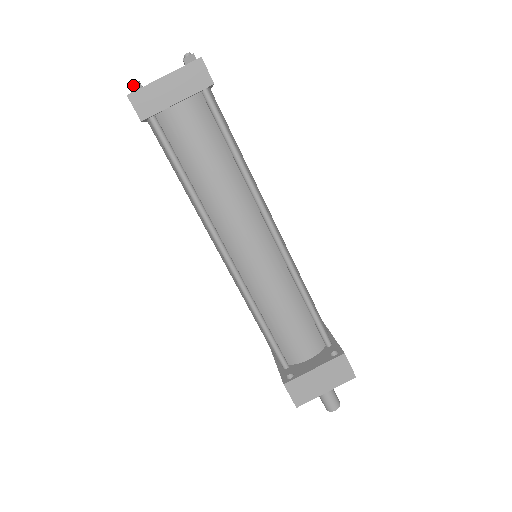
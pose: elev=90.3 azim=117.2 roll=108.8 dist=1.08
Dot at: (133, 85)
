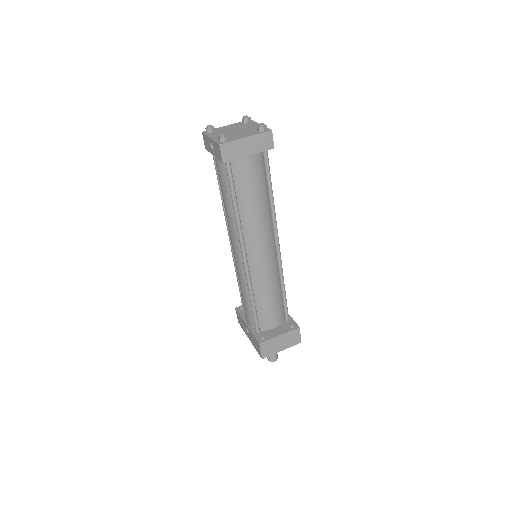
Dot at: (224, 138)
